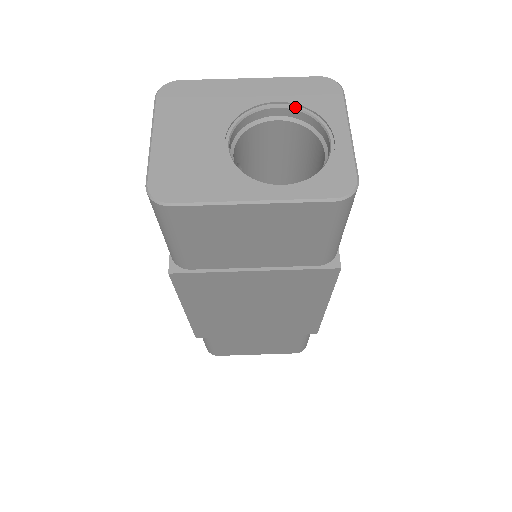
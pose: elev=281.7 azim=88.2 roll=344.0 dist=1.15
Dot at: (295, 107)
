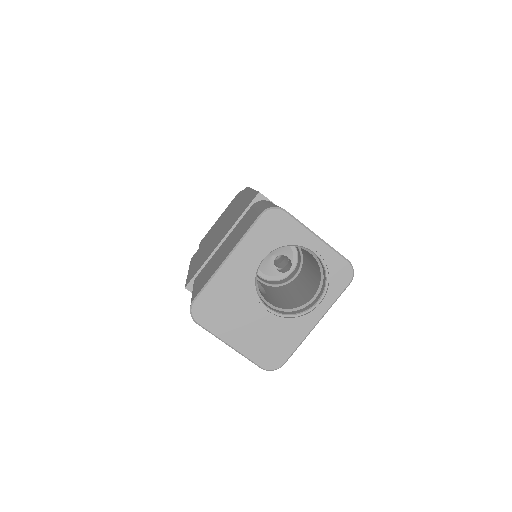
Dot at: (273, 250)
